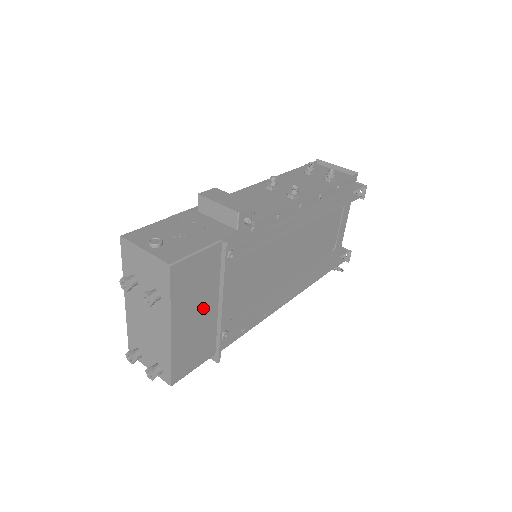
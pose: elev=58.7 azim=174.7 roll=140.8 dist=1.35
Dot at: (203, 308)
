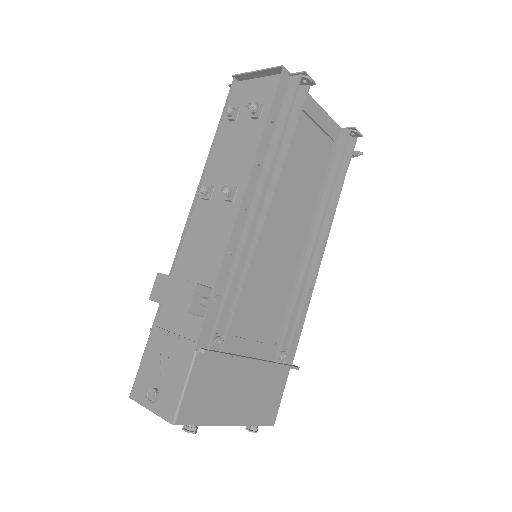
Dot at: (240, 382)
